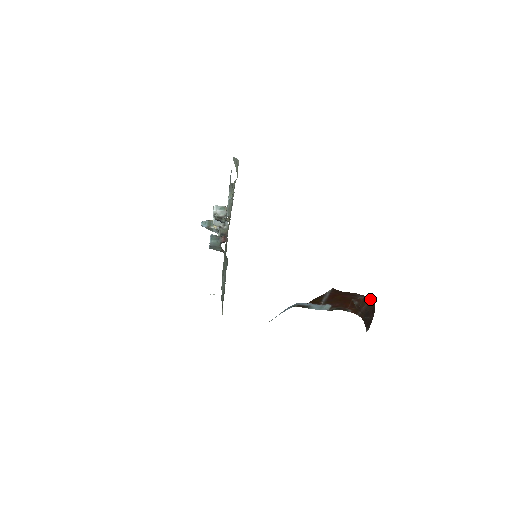
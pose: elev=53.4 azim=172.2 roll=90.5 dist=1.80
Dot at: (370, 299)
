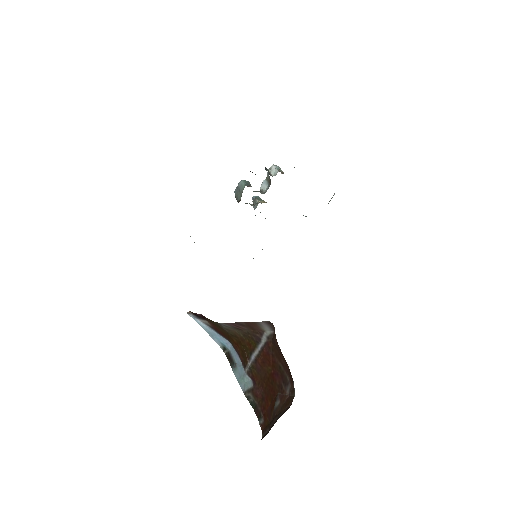
Dot at: occluded
